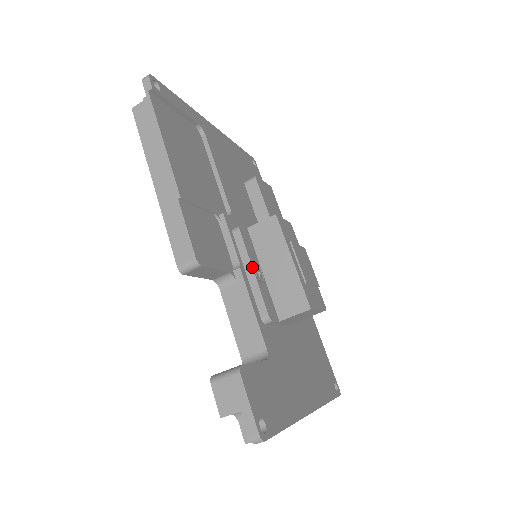
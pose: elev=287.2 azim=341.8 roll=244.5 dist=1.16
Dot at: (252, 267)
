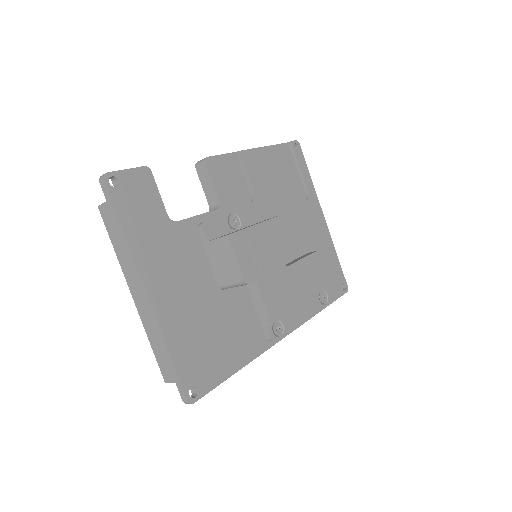
Dot at: (233, 212)
